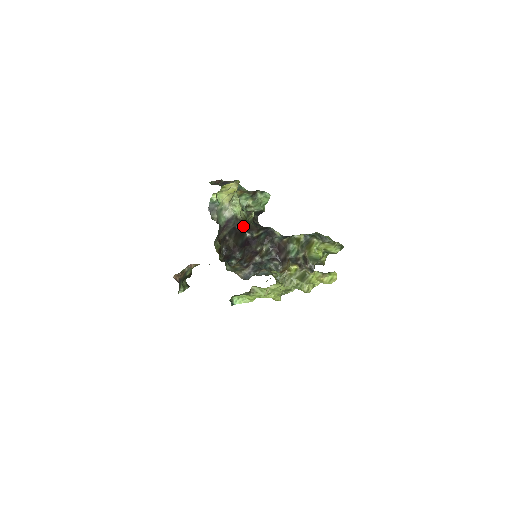
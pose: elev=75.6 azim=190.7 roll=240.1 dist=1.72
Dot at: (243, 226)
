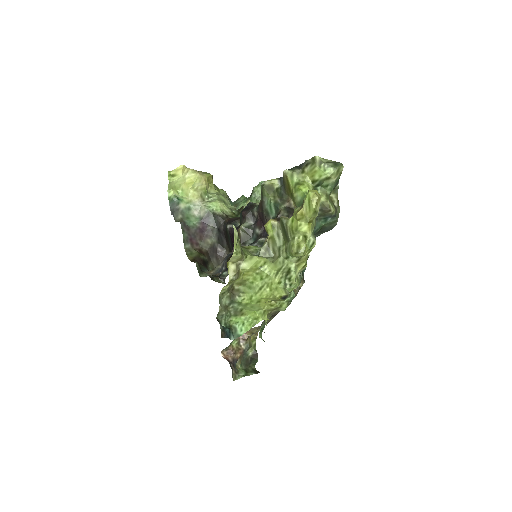
Dot at: (227, 222)
